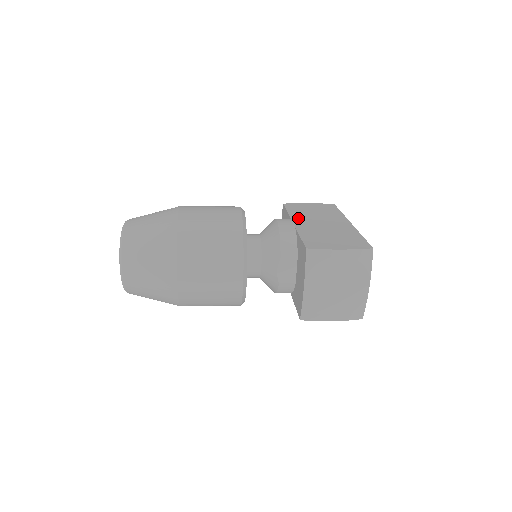
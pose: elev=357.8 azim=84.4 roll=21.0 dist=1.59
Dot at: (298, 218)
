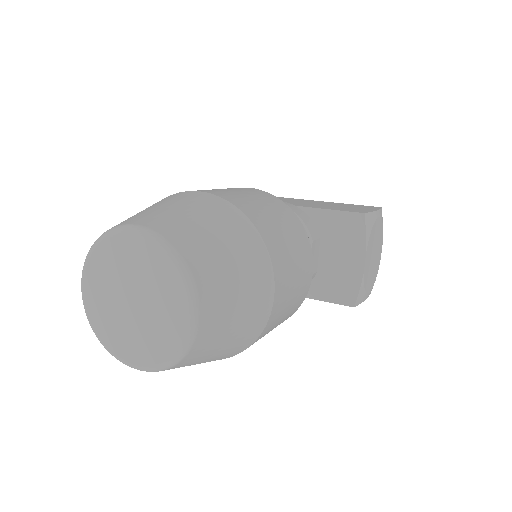
Dot at: occluded
